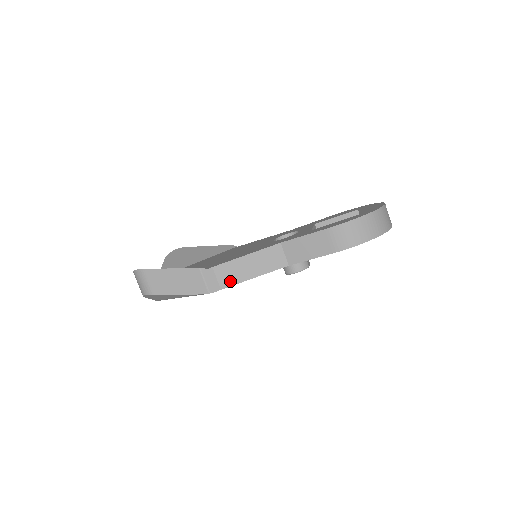
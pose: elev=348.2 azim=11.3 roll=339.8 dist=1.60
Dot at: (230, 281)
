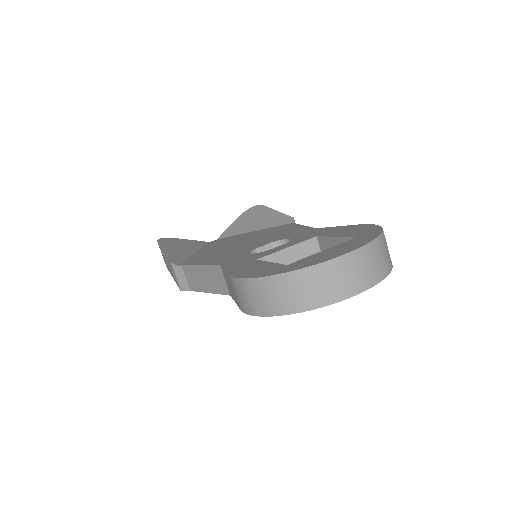
Dot at: (194, 286)
